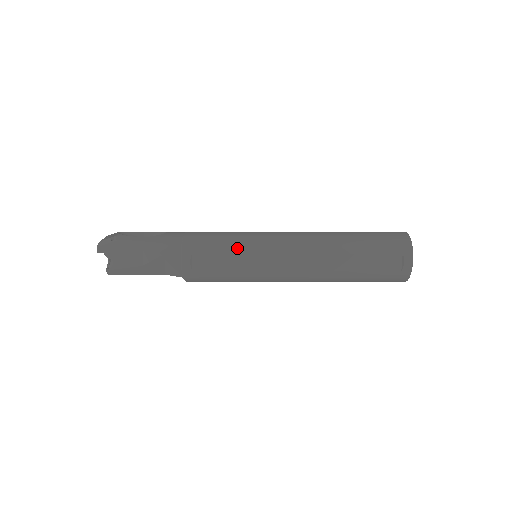
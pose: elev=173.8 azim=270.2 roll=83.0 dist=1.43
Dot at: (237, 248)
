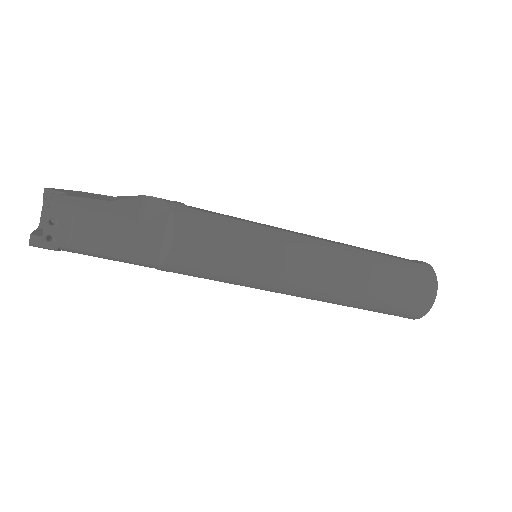
Dot at: occluded
